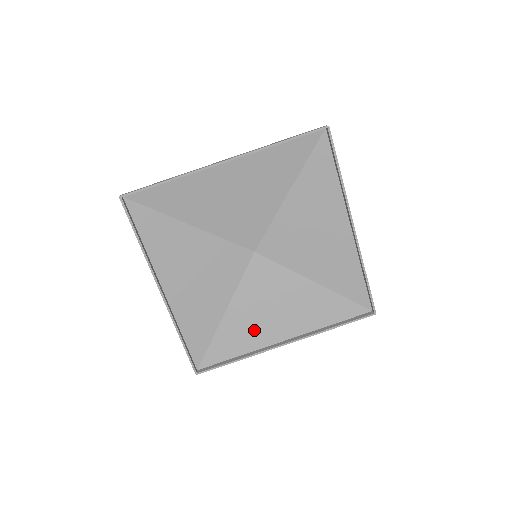
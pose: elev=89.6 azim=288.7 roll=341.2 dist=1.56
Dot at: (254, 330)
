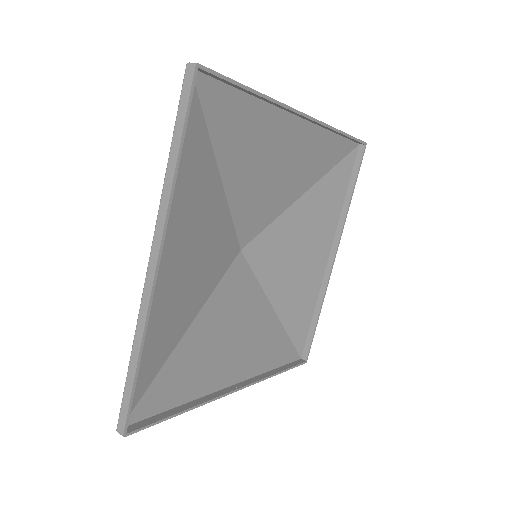
Dot at: (304, 286)
